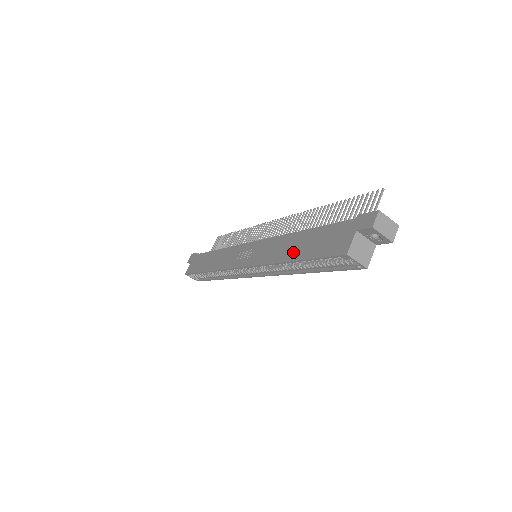
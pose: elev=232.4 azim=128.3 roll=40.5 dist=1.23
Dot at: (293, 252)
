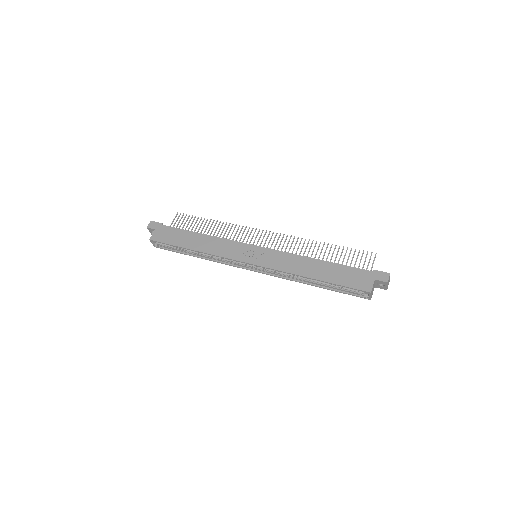
Dot at: (317, 273)
